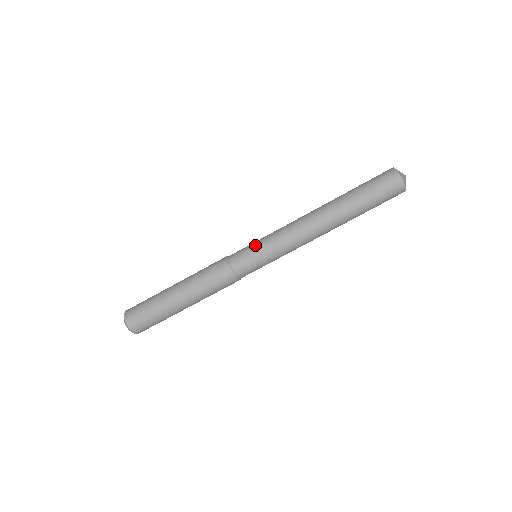
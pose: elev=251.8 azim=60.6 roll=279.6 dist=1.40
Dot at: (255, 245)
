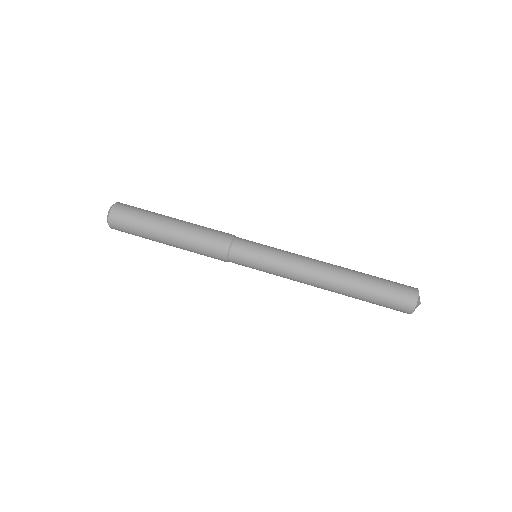
Dot at: (265, 245)
